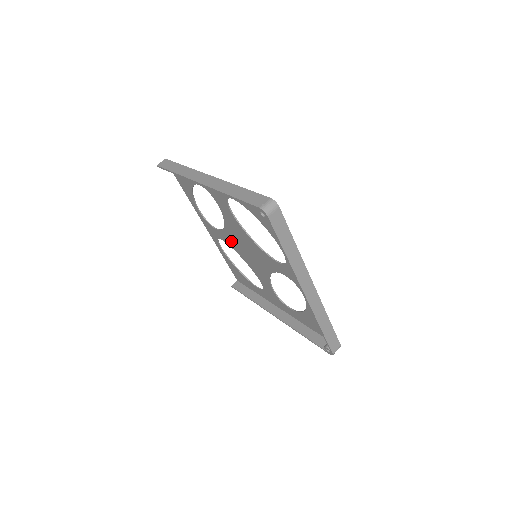
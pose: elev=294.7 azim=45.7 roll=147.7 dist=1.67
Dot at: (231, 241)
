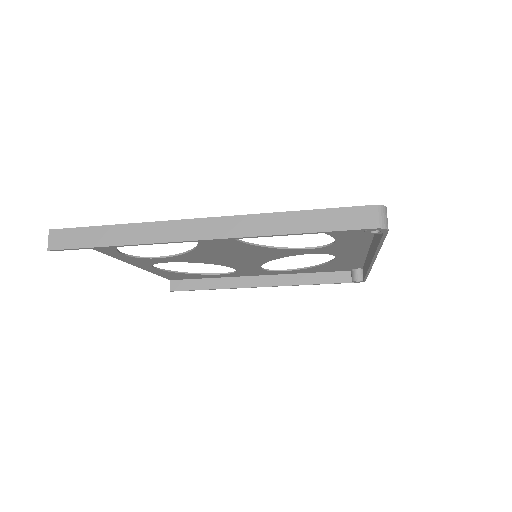
Dot at: (195, 258)
